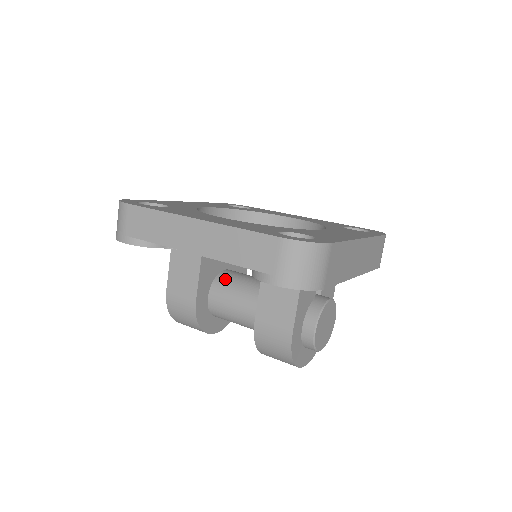
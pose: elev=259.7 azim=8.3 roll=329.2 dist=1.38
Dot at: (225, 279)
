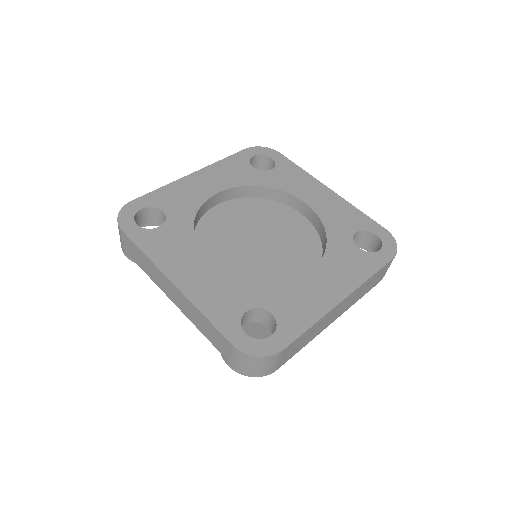
Dot at: occluded
